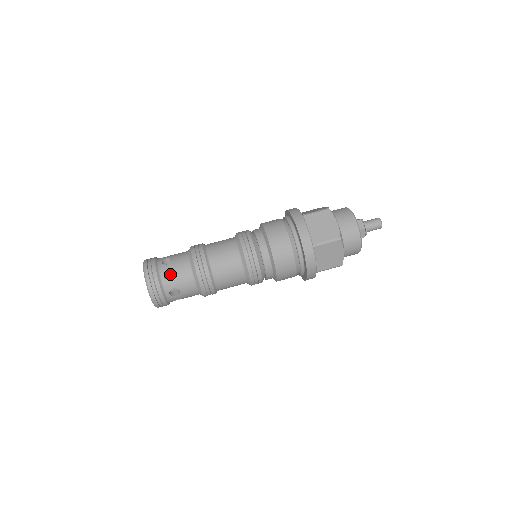
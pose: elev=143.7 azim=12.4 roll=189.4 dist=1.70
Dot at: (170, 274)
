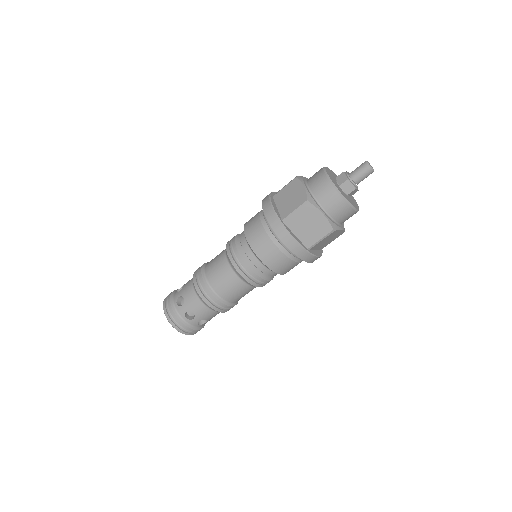
Dot at: occluded
